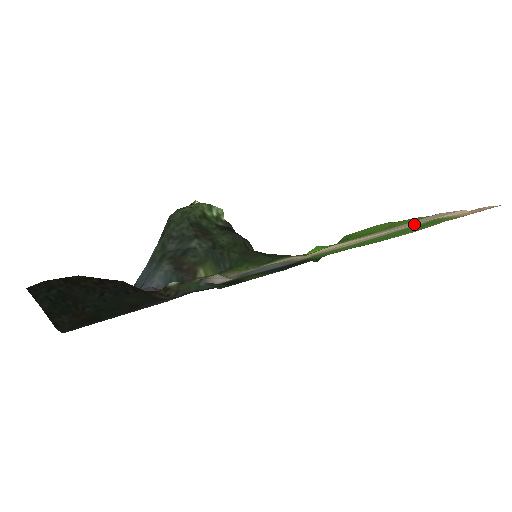
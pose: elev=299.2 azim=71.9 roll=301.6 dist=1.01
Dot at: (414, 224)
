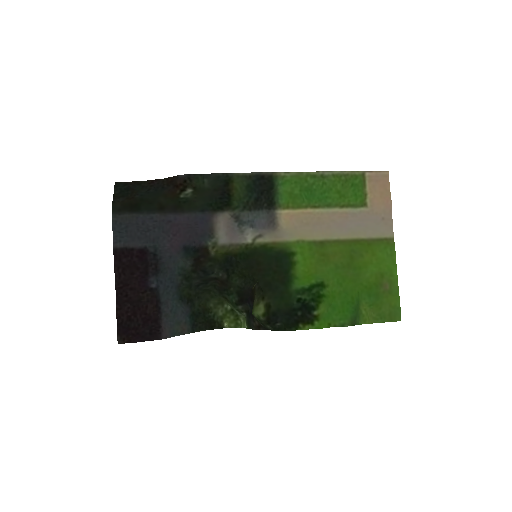
Dot at: (361, 216)
